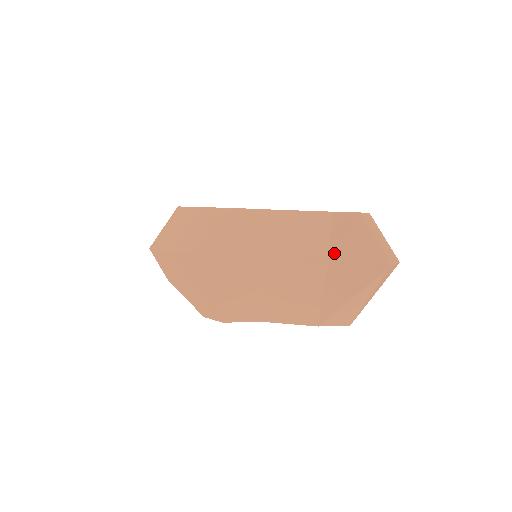
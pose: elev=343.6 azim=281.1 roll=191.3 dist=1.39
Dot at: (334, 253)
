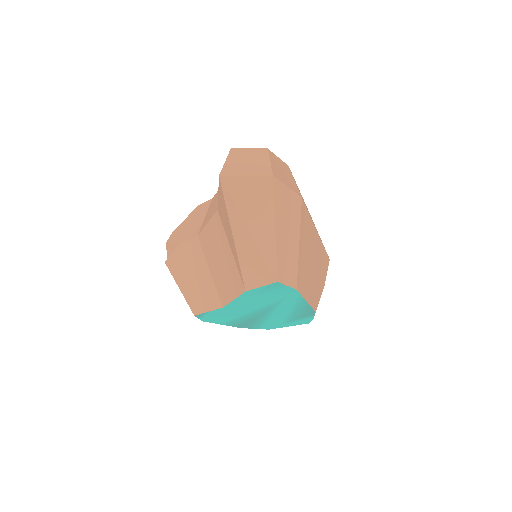
Dot at: occluded
